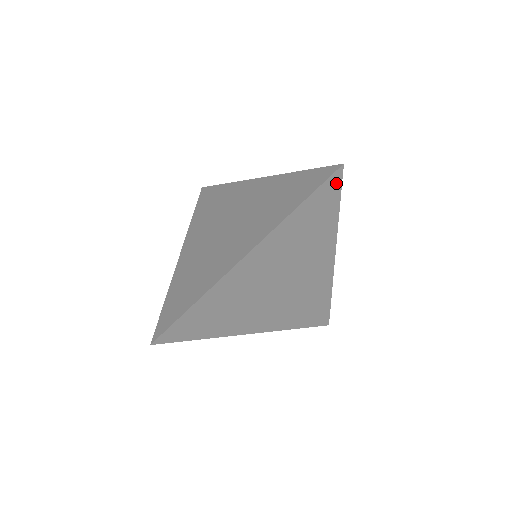
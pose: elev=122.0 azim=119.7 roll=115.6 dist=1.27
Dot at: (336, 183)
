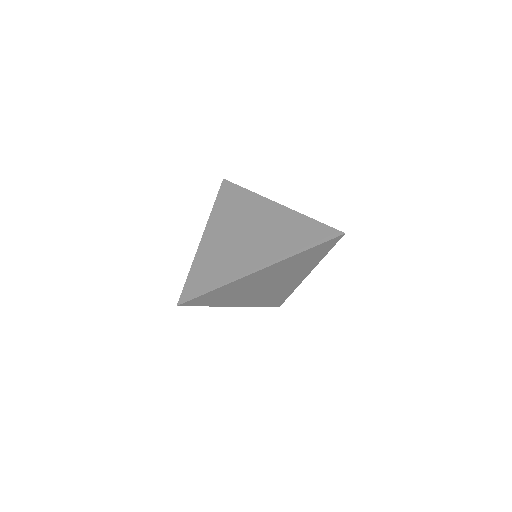
Dot at: (335, 241)
